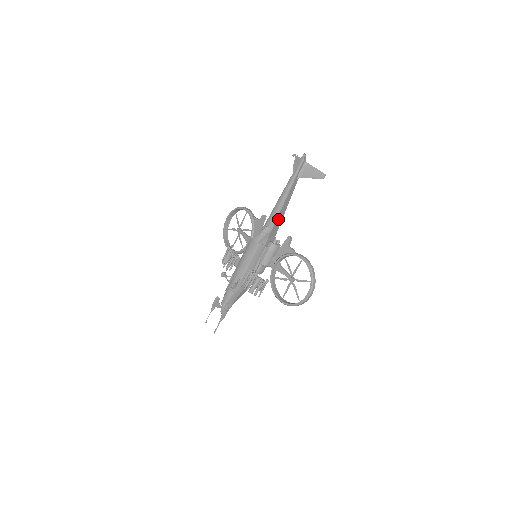
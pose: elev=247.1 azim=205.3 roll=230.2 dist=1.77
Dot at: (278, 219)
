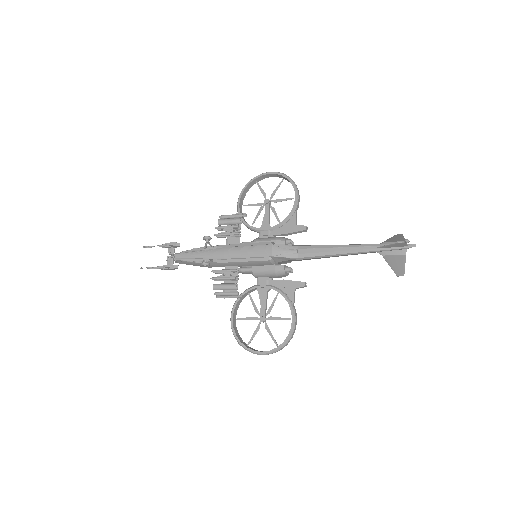
Dot at: (316, 258)
